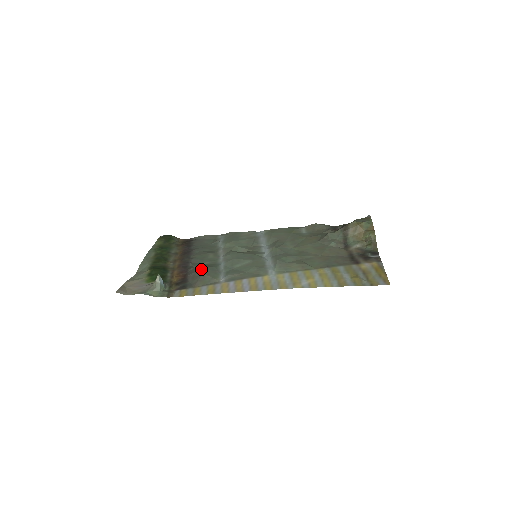
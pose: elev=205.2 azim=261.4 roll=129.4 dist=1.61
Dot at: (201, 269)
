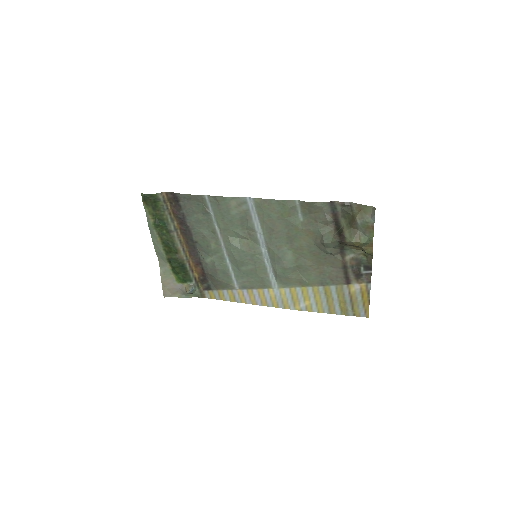
Dot at: (214, 272)
